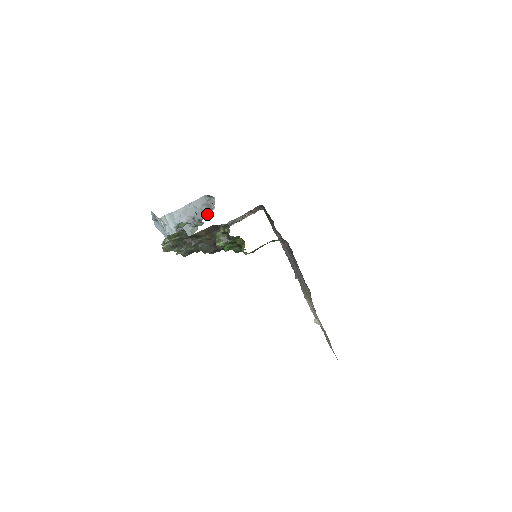
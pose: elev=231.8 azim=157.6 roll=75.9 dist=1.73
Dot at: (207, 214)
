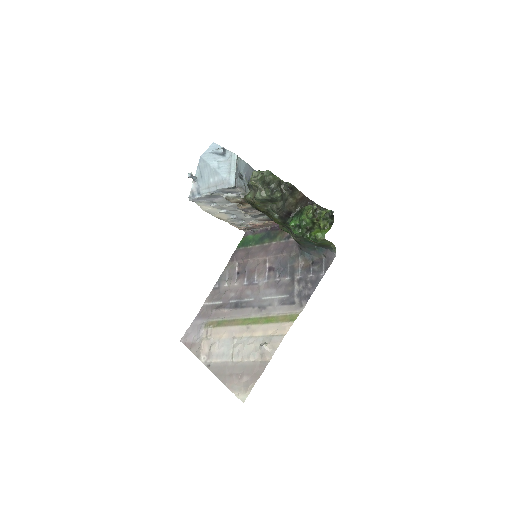
Dot at: occluded
